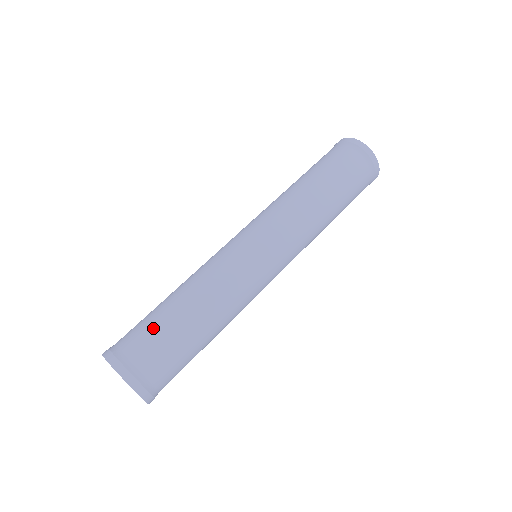
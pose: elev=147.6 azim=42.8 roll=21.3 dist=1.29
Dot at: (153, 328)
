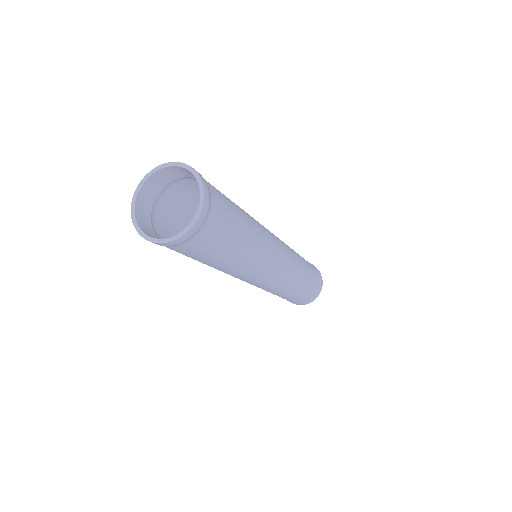
Dot at: occluded
